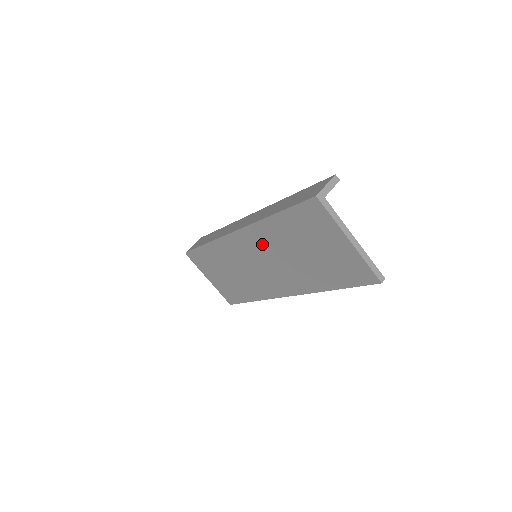
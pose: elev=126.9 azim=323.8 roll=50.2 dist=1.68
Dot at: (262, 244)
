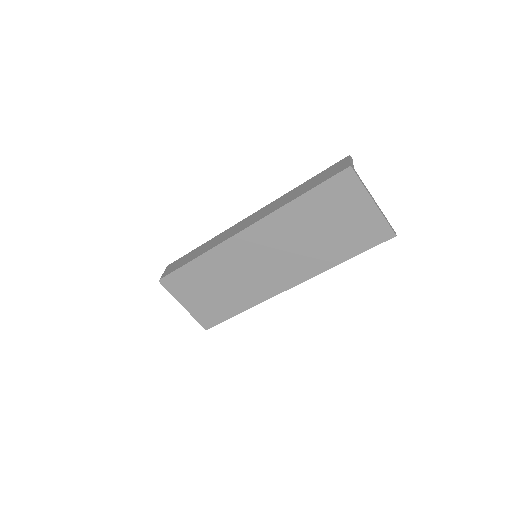
Dot at: (275, 235)
